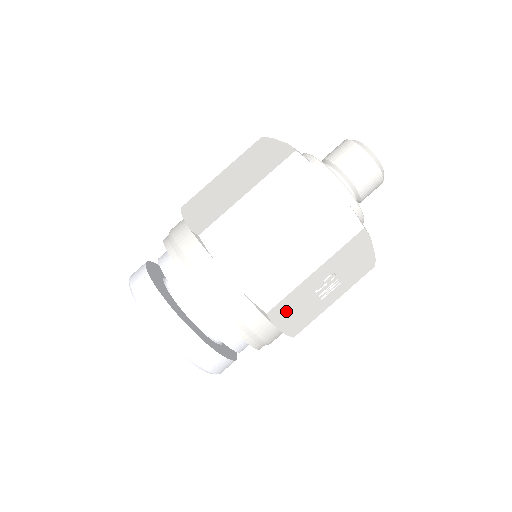
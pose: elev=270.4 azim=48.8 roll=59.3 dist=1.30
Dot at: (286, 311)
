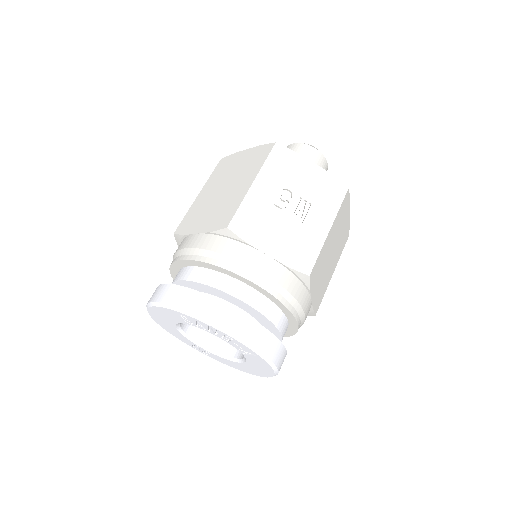
Dot at: (256, 230)
